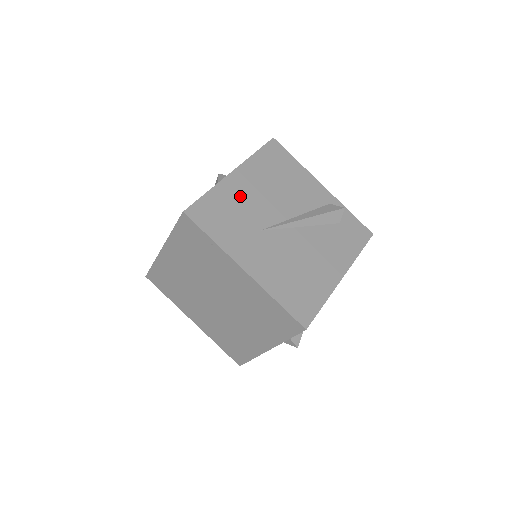
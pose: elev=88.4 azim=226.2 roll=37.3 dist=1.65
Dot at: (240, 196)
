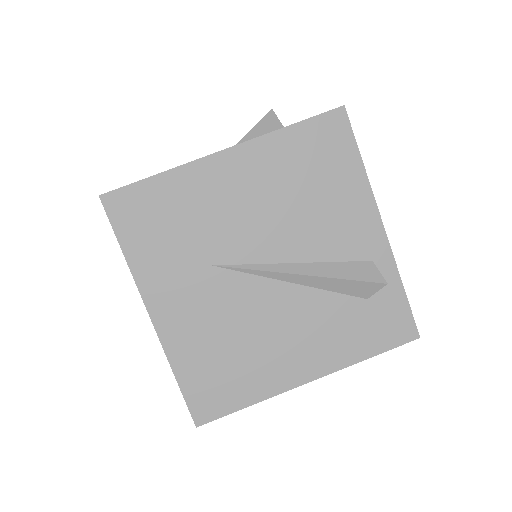
Dot at: (210, 198)
